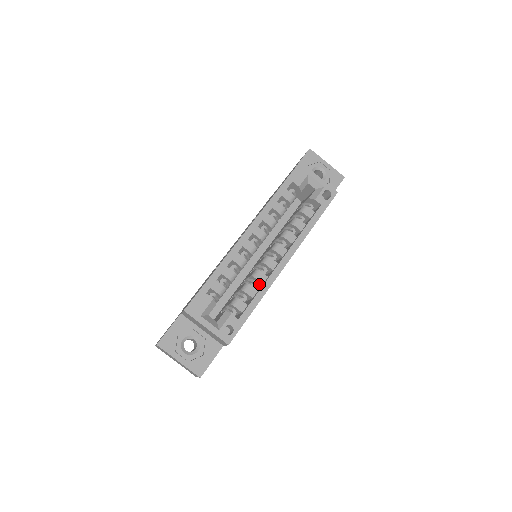
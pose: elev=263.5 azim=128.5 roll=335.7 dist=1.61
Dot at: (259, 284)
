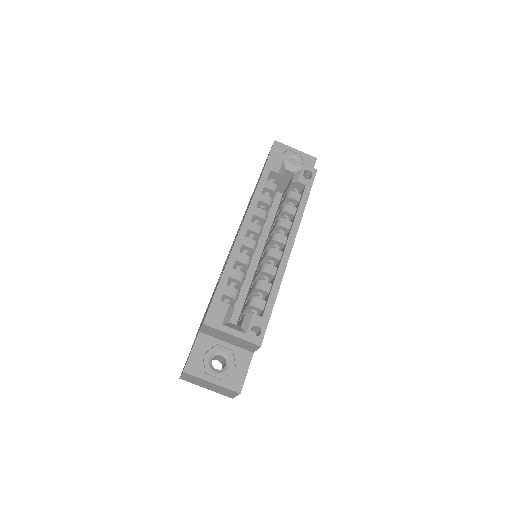
Dot at: (270, 279)
